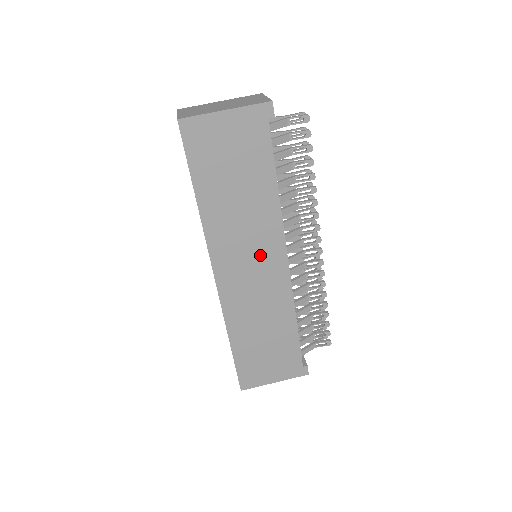
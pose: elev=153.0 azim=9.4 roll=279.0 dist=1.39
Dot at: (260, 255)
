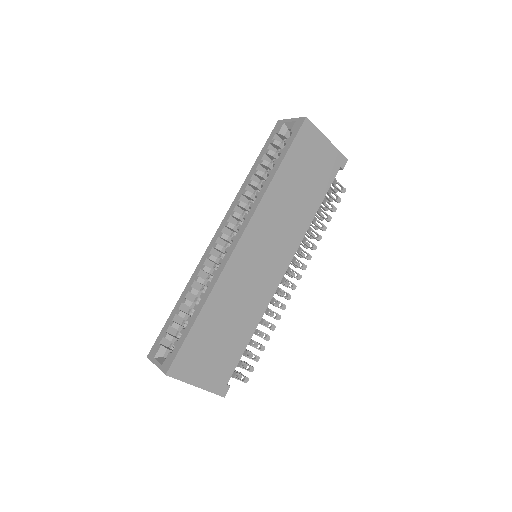
Dot at: (276, 250)
